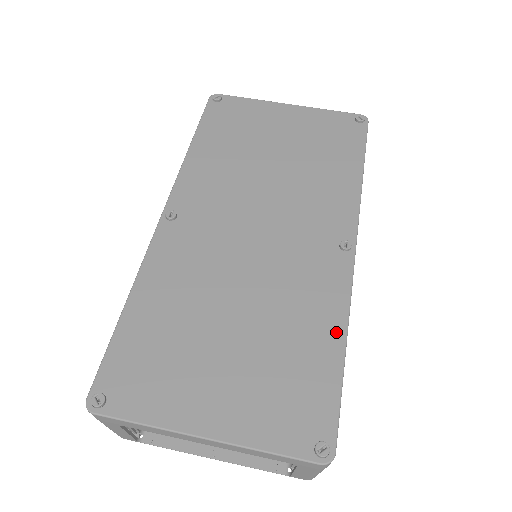
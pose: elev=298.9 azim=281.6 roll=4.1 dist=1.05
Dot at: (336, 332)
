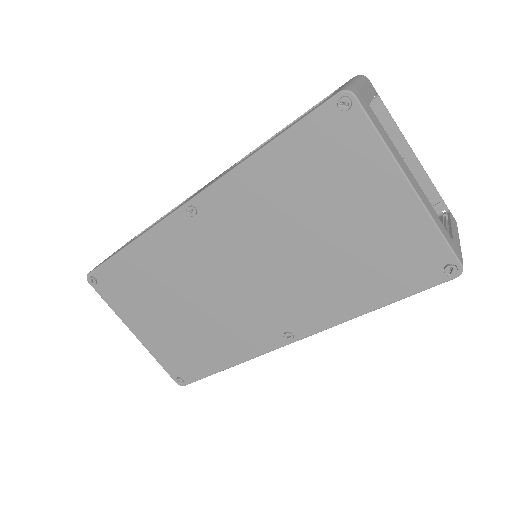
Dot at: (231, 360)
